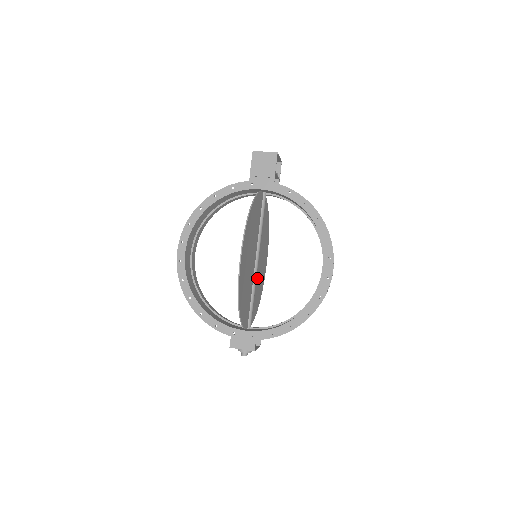
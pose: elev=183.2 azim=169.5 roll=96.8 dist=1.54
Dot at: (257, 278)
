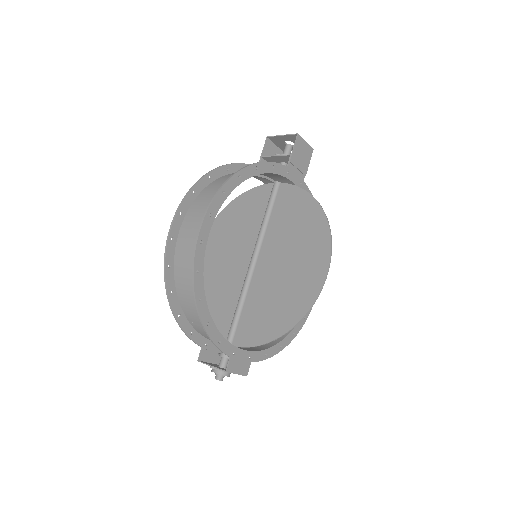
Dot at: (230, 279)
